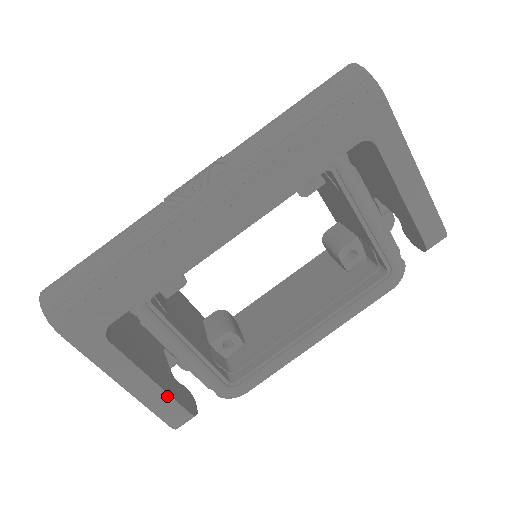
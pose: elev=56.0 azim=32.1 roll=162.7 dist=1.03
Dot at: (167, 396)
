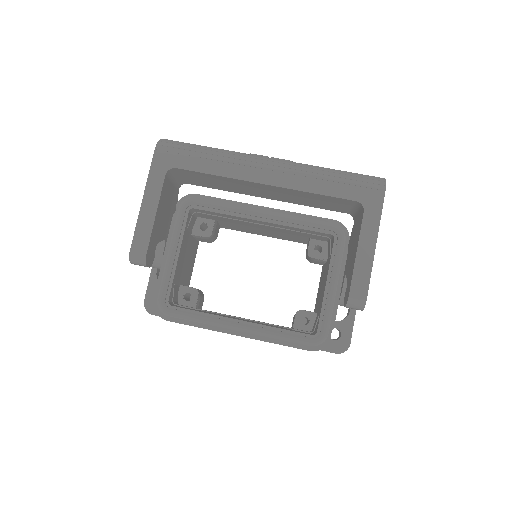
Dot at: (150, 231)
